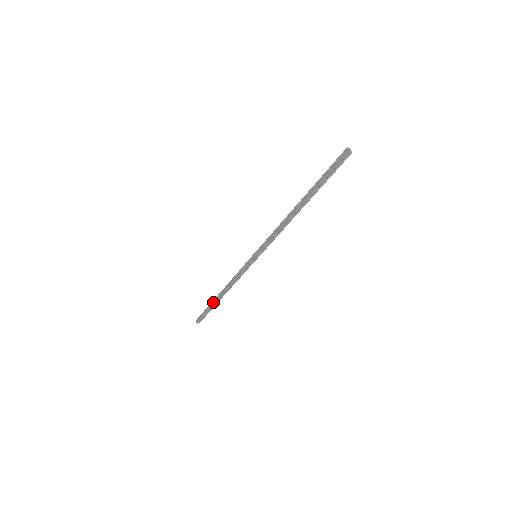
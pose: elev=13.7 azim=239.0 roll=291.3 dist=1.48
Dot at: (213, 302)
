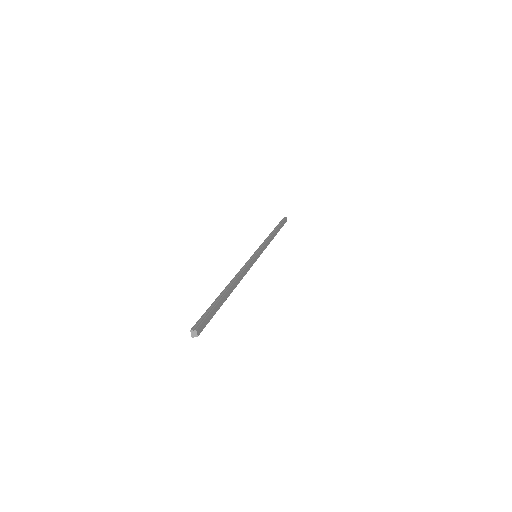
Dot at: occluded
